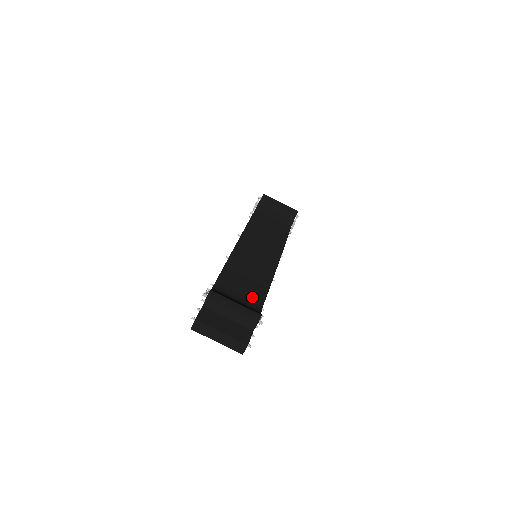
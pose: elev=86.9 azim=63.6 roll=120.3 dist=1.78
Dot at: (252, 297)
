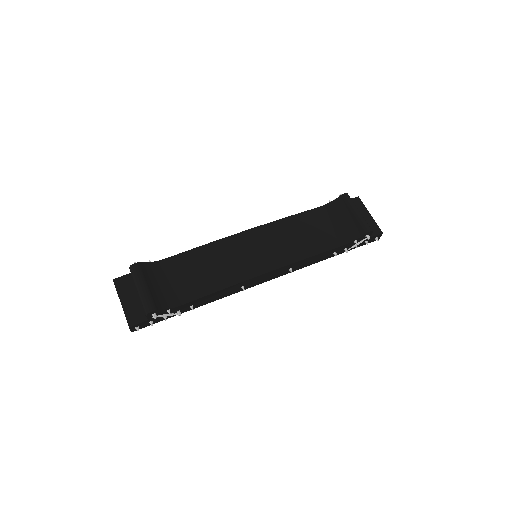
Dot at: (182, 291)
